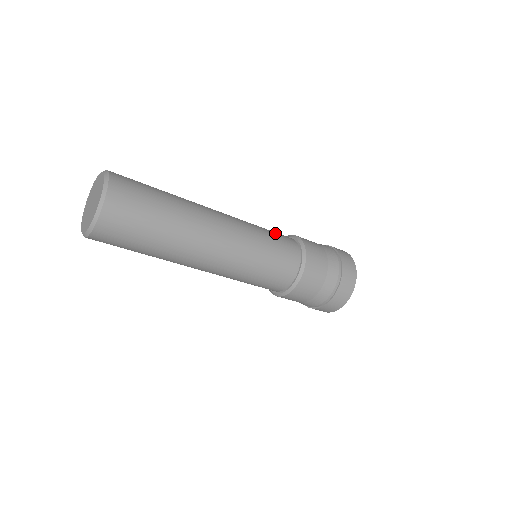
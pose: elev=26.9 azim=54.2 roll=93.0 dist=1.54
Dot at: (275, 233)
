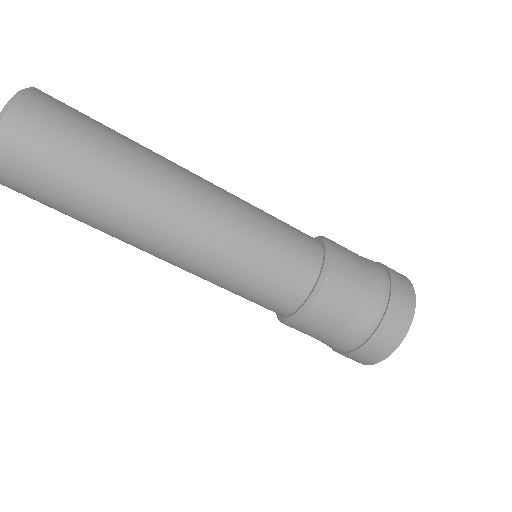
Dot at: occluded
